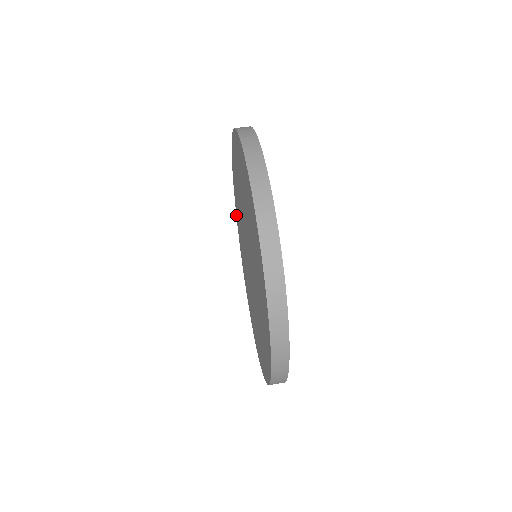
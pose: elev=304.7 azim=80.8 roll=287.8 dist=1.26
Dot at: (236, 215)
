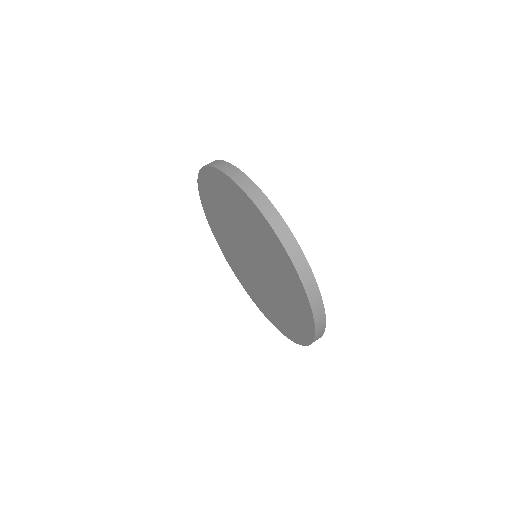
Dot at: (202, 204)
